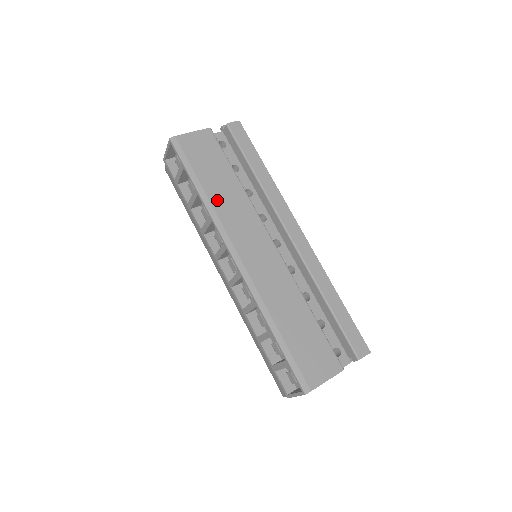
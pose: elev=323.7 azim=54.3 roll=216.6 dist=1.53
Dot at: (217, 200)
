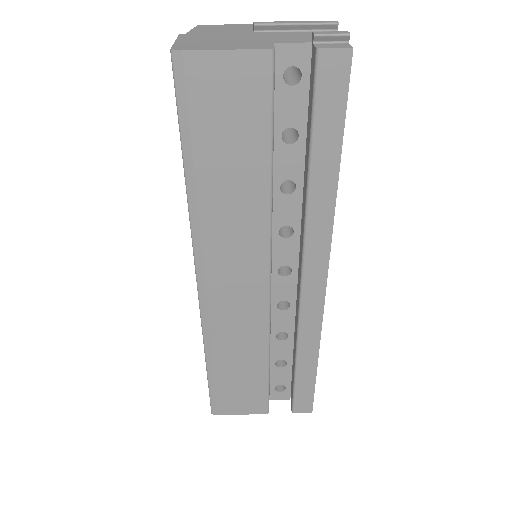
Dot at: (211, 202)
